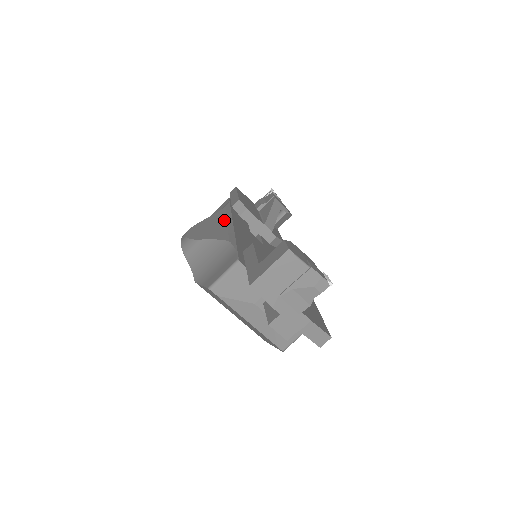
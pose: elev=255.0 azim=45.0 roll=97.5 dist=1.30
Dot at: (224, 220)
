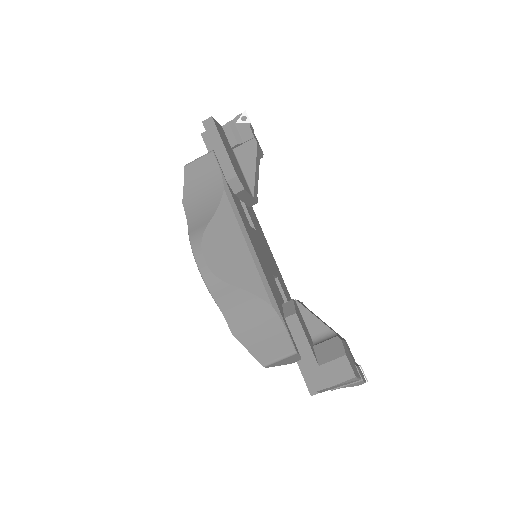
Dot at: (242, 240)
